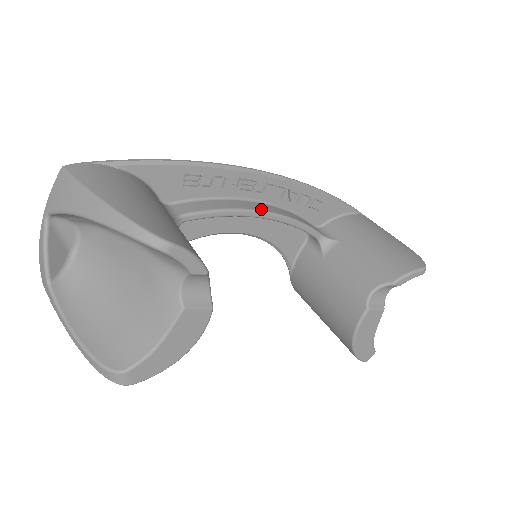
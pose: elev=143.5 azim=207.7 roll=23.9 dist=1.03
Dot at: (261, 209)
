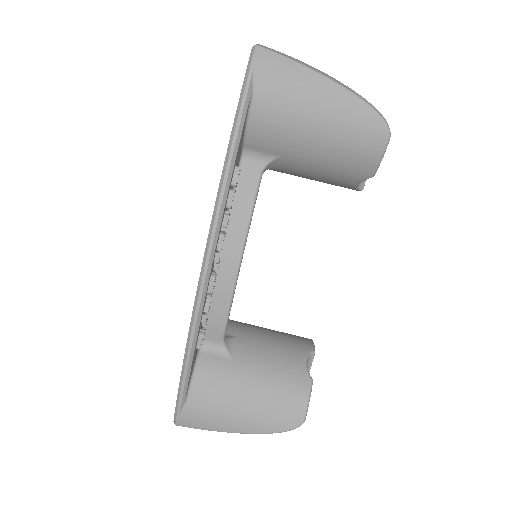
Dot at: (235, 269)
